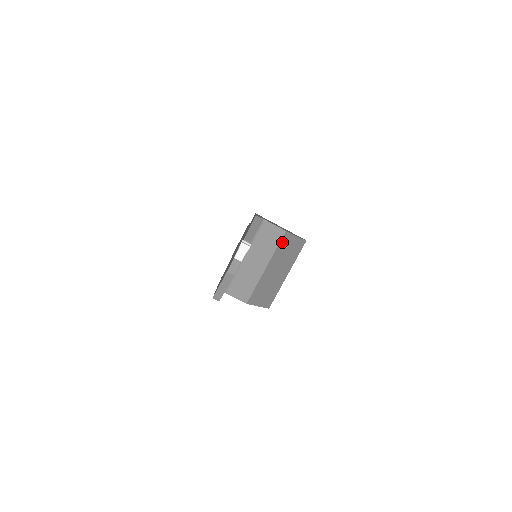
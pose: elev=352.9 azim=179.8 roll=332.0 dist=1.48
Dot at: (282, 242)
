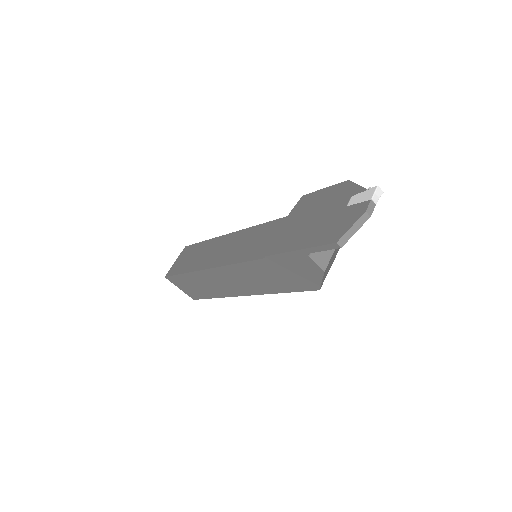
Dot at: occluded
